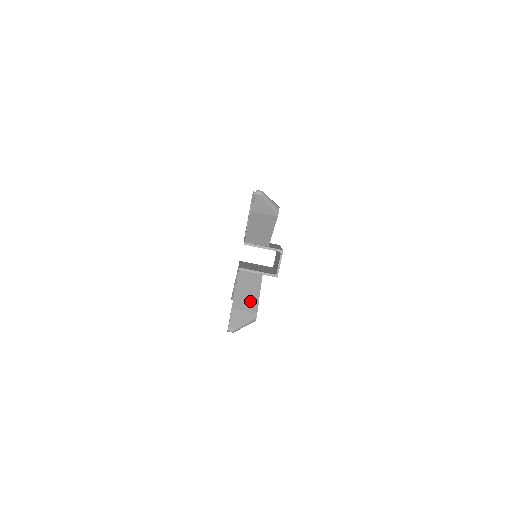
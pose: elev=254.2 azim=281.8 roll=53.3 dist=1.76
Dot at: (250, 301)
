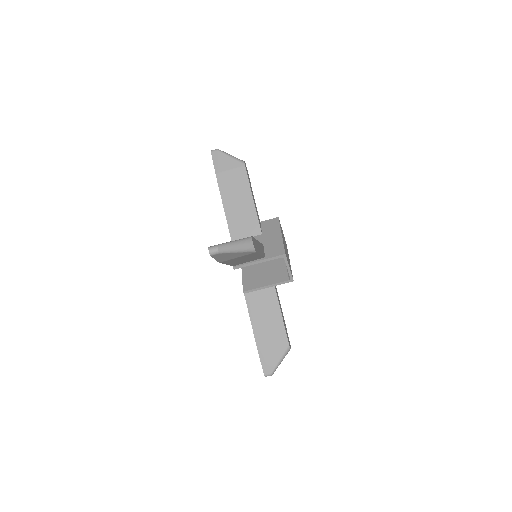
Dot at: (274, 331)
